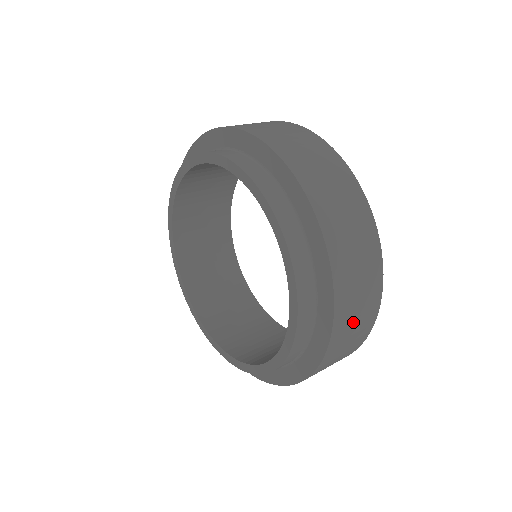
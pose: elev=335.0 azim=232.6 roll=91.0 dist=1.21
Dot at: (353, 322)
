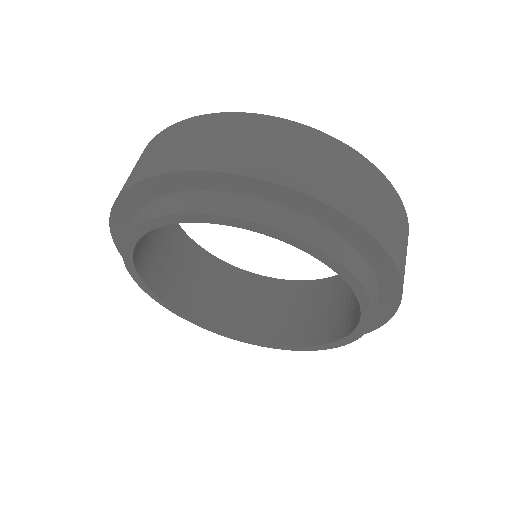
Dot at: occluded
